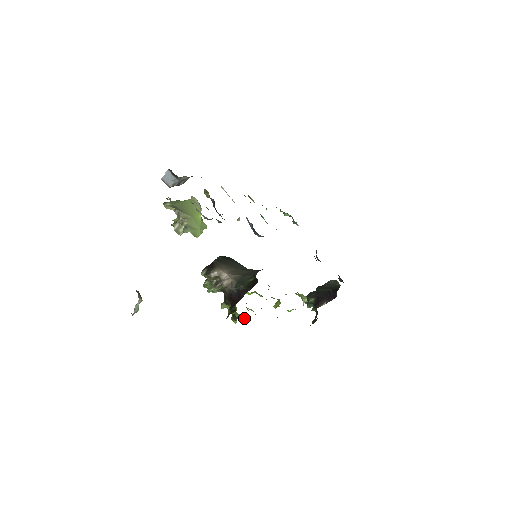
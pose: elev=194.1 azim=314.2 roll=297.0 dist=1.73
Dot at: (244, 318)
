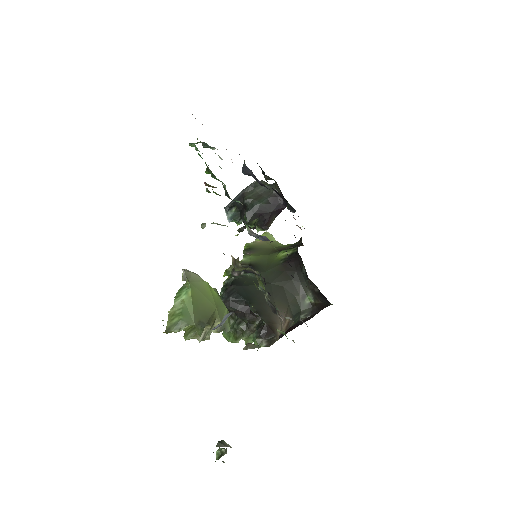
Dot at: occluded
